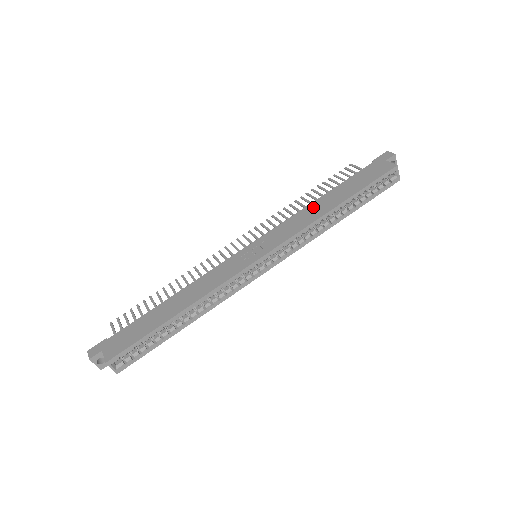
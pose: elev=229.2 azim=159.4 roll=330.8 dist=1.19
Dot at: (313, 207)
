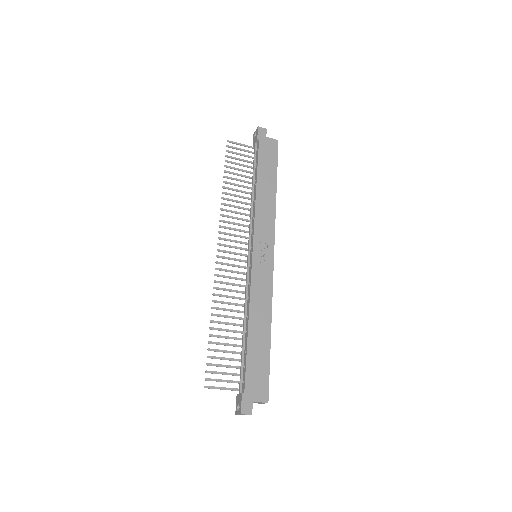
Dot at: (262, 197)
